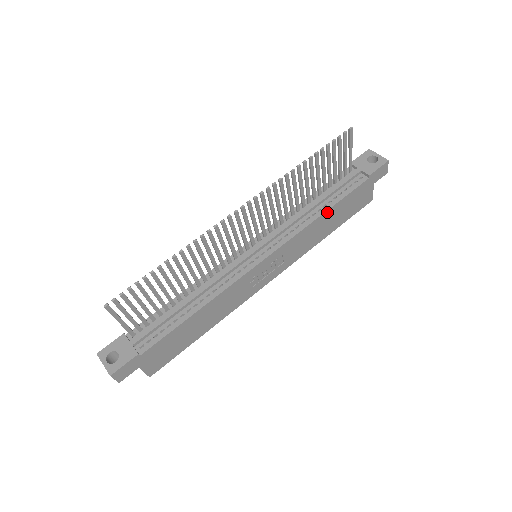
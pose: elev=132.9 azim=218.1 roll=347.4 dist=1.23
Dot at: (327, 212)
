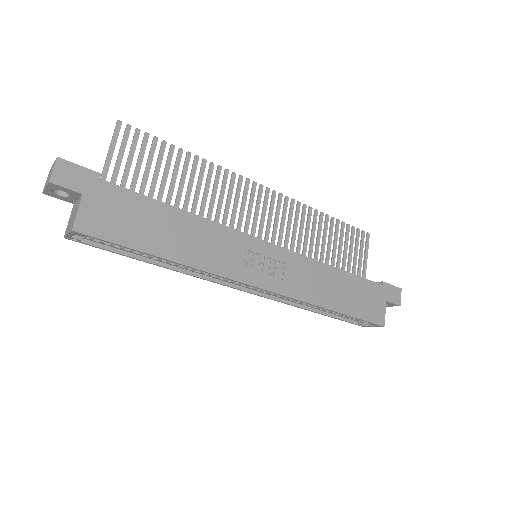
Dot at: (339, 272)
